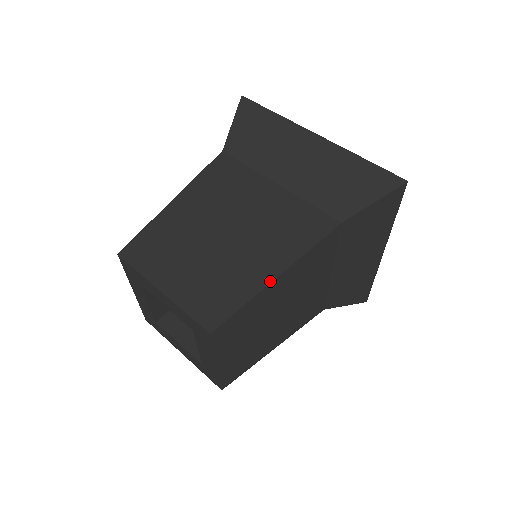
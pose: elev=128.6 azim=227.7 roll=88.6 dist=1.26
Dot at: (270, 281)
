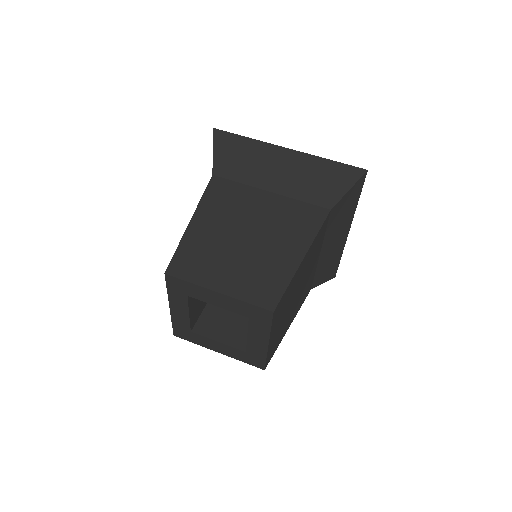
Dot at: (300, 263)
